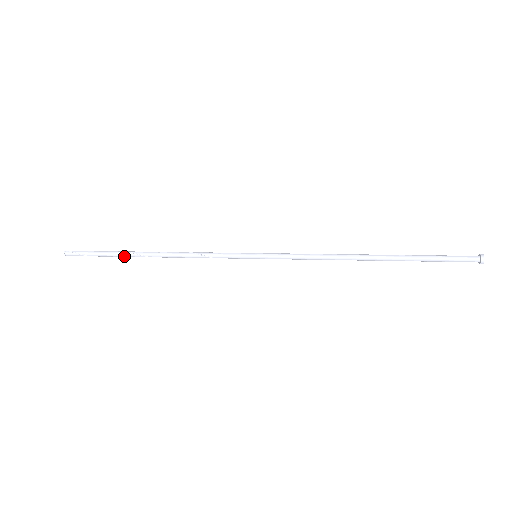
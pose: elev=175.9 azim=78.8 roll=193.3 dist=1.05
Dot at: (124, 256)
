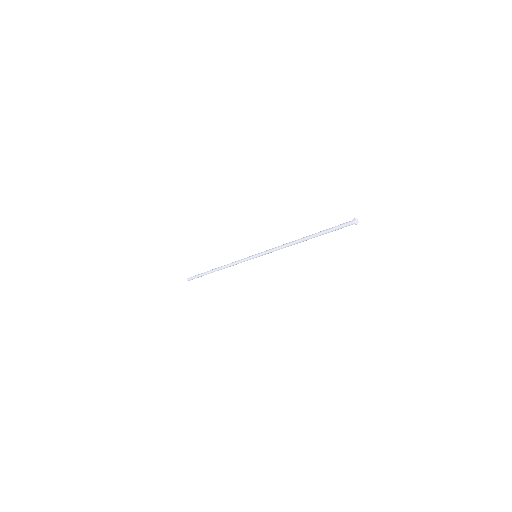
Dot at: occluded
